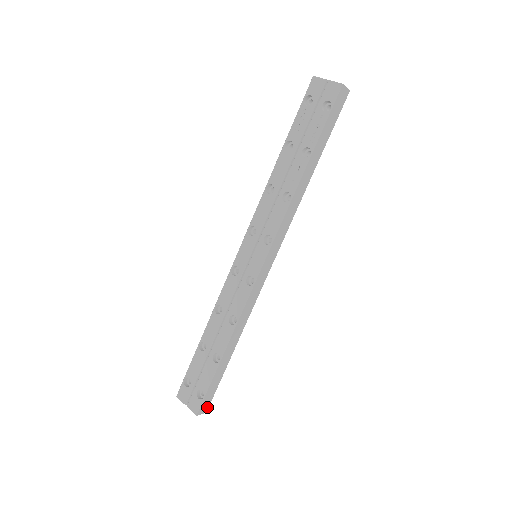
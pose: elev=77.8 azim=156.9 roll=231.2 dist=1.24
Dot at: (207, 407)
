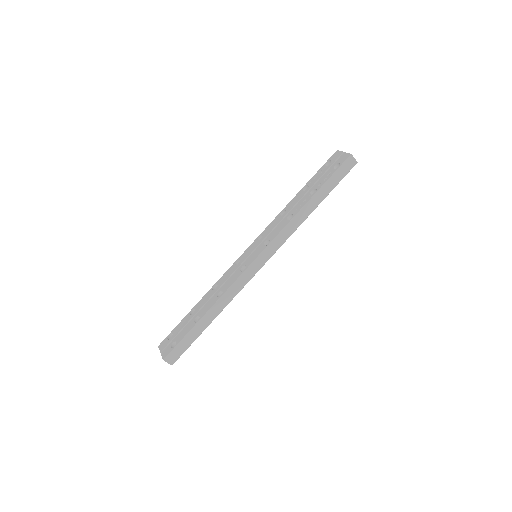
Dot at: (174, 360)
